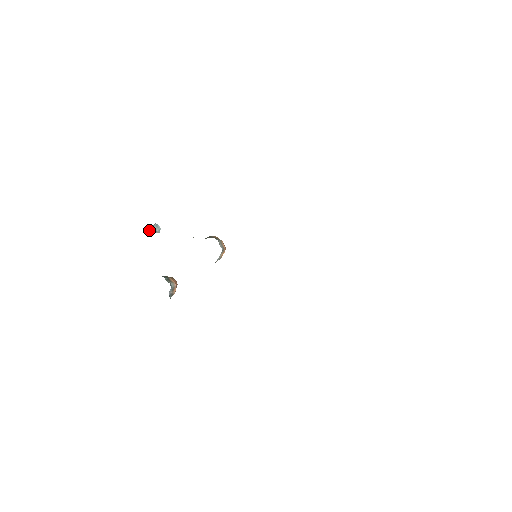
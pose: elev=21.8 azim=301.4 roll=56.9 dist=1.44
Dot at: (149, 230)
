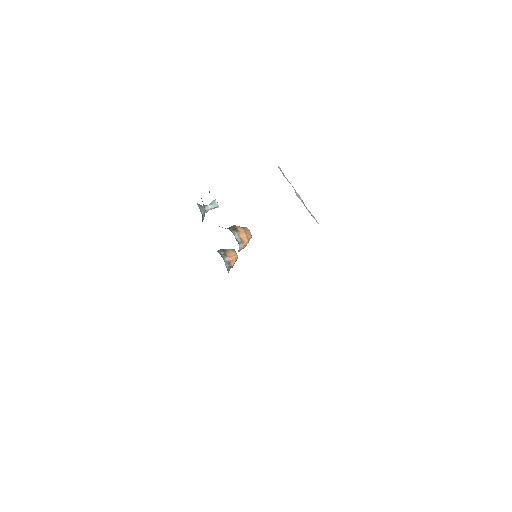
Dot at: (204, 209)
